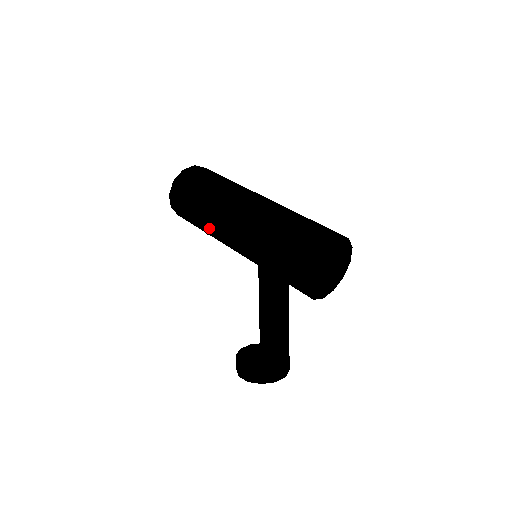
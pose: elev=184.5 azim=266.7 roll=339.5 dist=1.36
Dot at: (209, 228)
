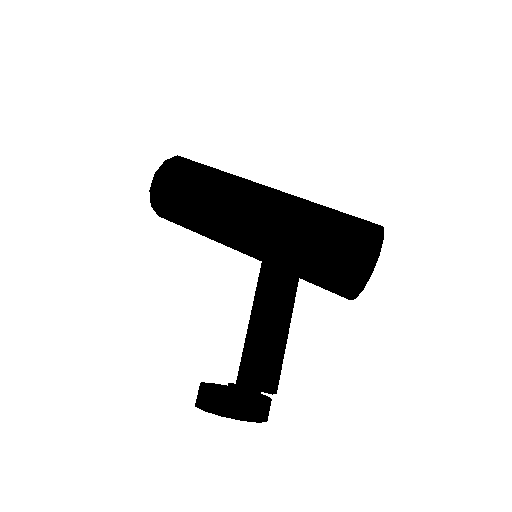
Dot at: (208, 209)
